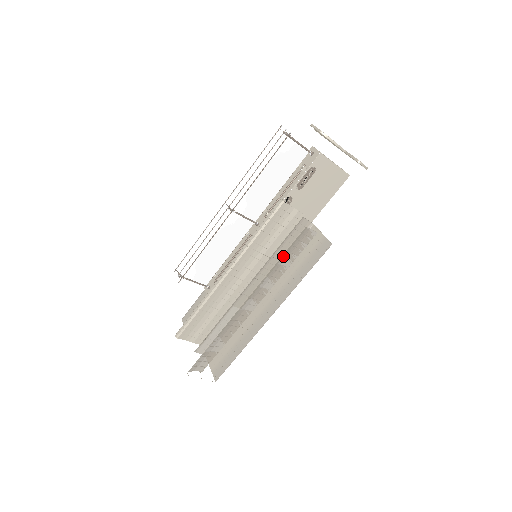
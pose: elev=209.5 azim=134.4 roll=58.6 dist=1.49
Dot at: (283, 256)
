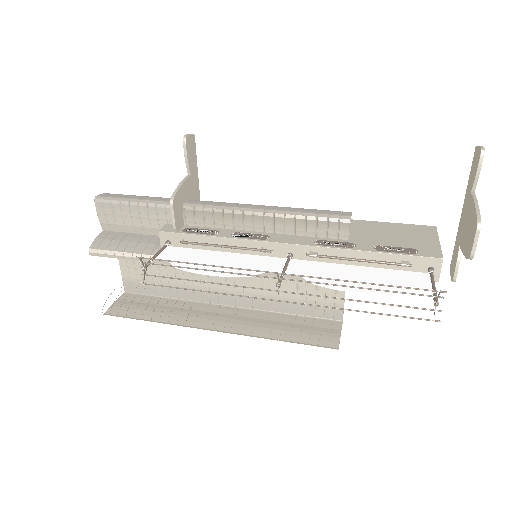
Dot at: occluded
